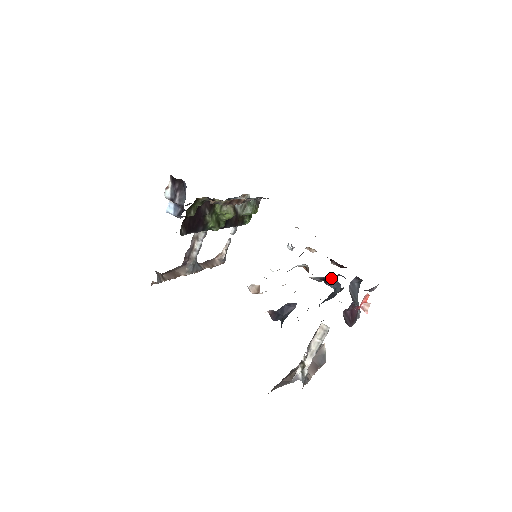
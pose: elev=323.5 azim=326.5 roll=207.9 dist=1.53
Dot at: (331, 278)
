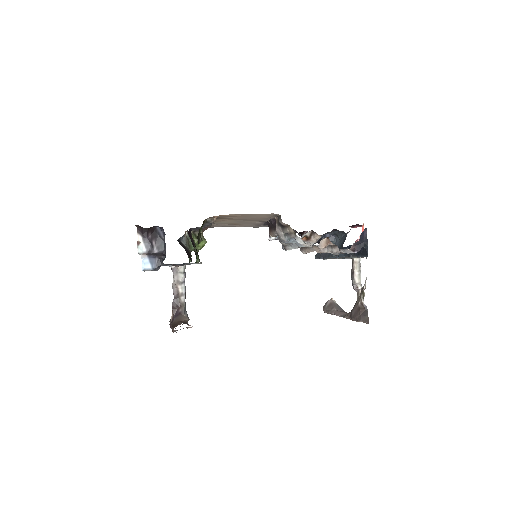
Dot at: (325, 235)
